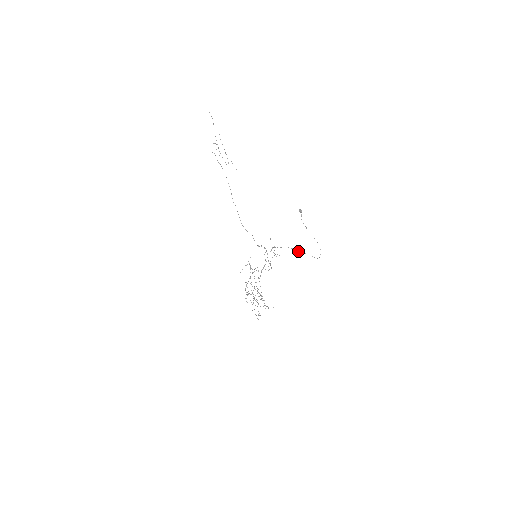
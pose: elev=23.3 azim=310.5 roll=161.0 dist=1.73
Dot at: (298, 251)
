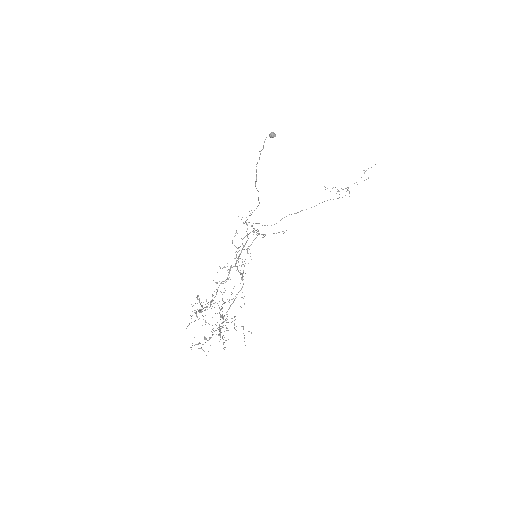
Dot at: occluded
